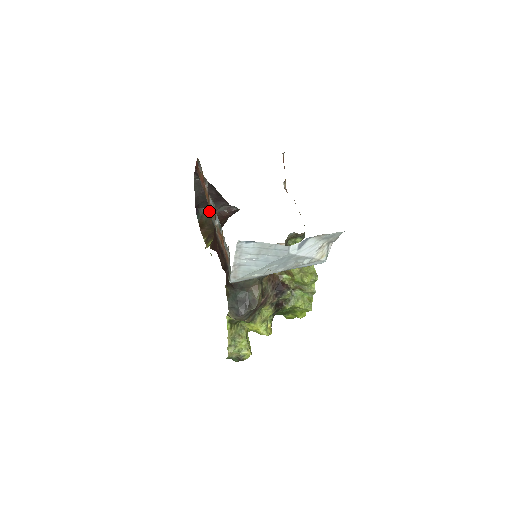
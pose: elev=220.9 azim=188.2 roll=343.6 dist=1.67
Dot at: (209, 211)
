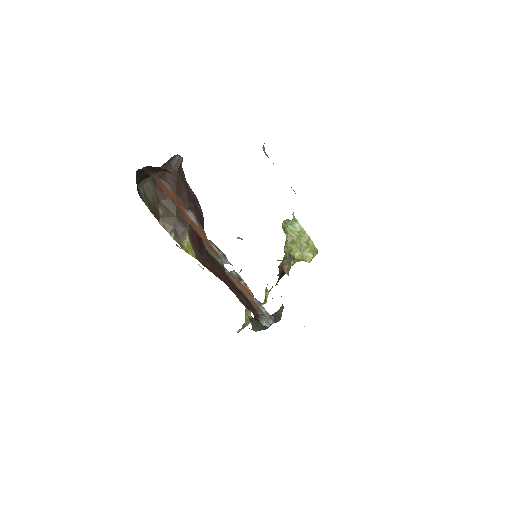
Dot at: (149, 180)
